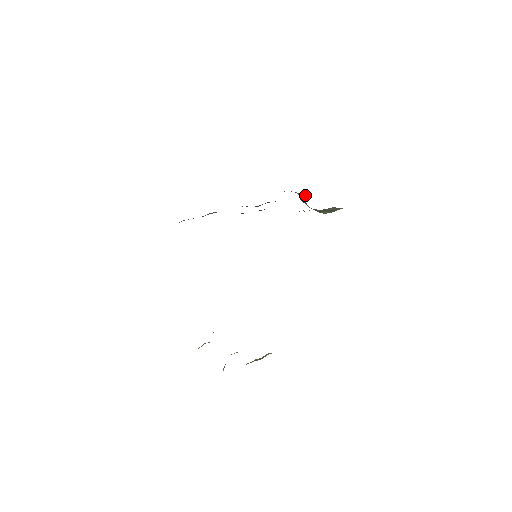
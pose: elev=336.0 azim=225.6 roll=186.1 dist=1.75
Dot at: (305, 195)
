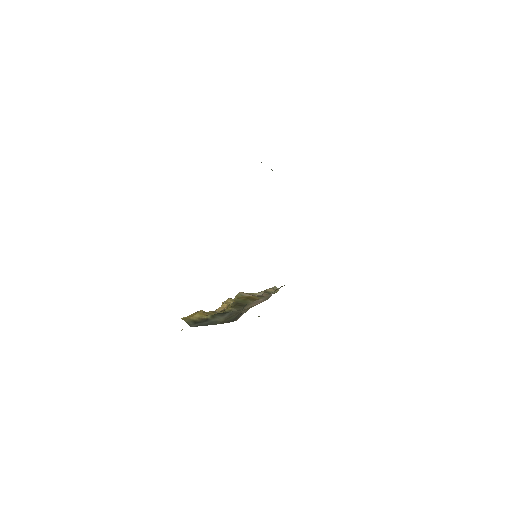
Dot at: occluded
